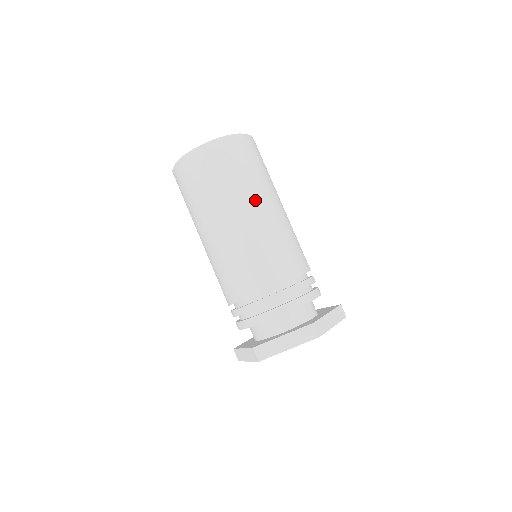
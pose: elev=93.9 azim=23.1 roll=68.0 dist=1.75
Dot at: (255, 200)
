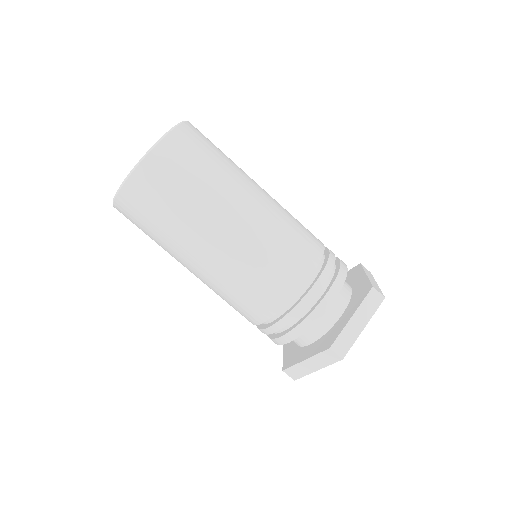
Dot at: (207, 231)
